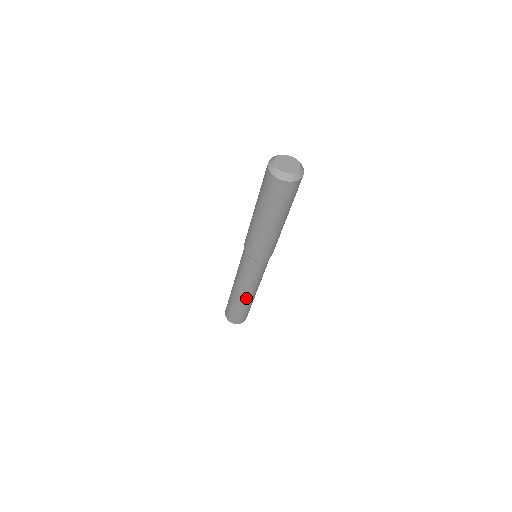
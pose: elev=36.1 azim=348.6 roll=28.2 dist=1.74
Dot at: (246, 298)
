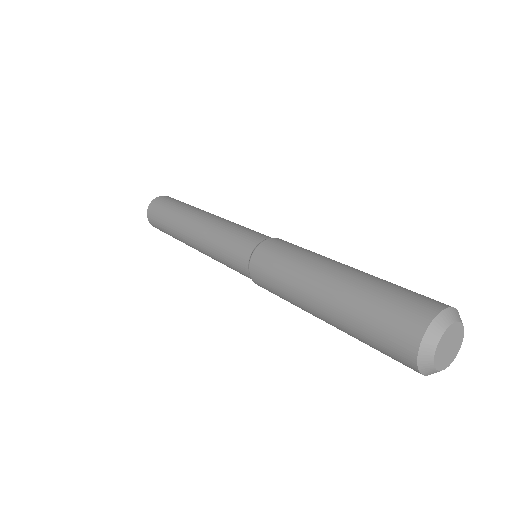
Dot at: occluded
